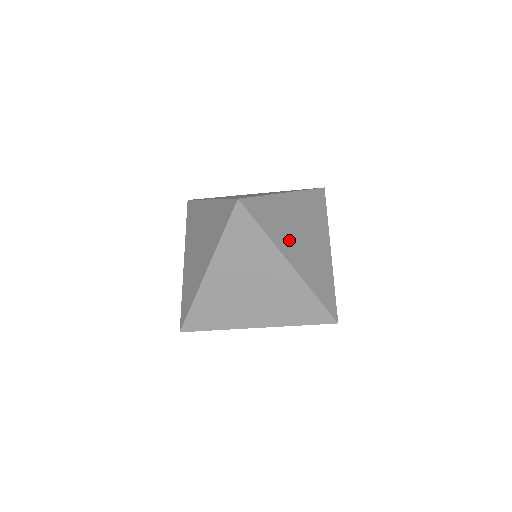
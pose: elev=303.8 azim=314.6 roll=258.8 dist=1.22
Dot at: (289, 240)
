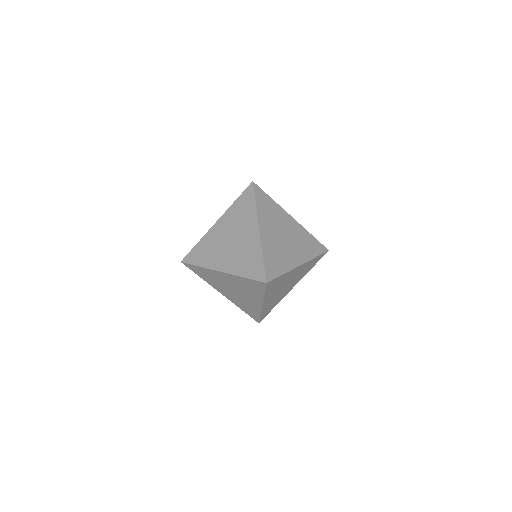
Dot at: (287, 255)
